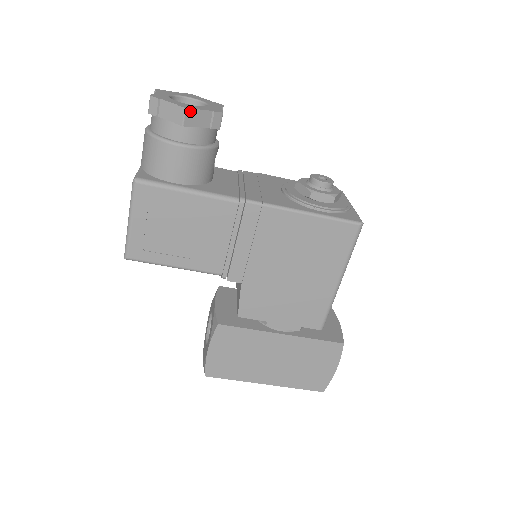
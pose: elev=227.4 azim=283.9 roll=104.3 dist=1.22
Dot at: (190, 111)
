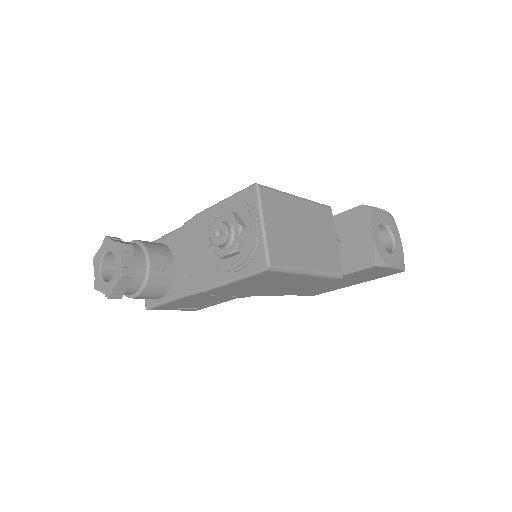
Dot at: (112, 296)
